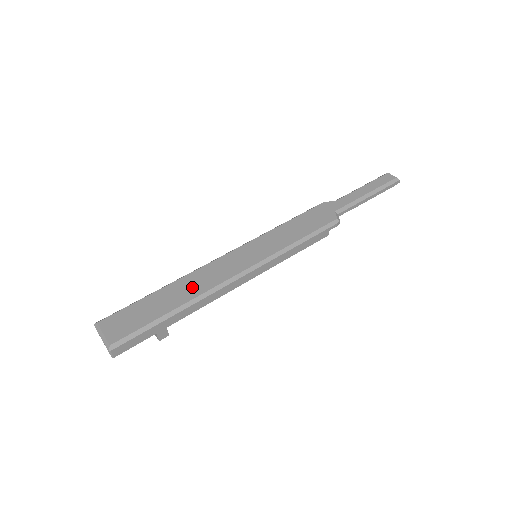
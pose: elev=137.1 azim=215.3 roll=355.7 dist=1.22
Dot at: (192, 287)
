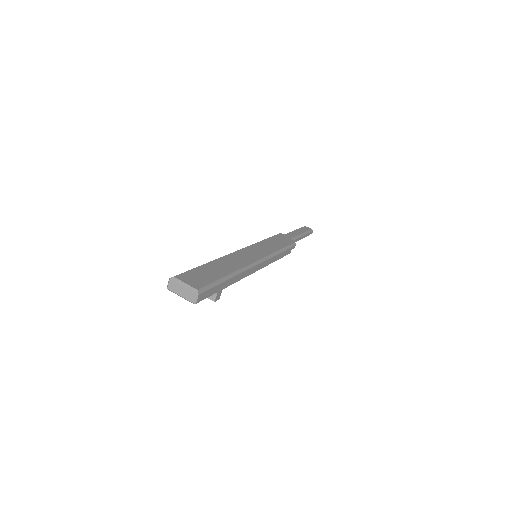
Dot at: (231, 264)
